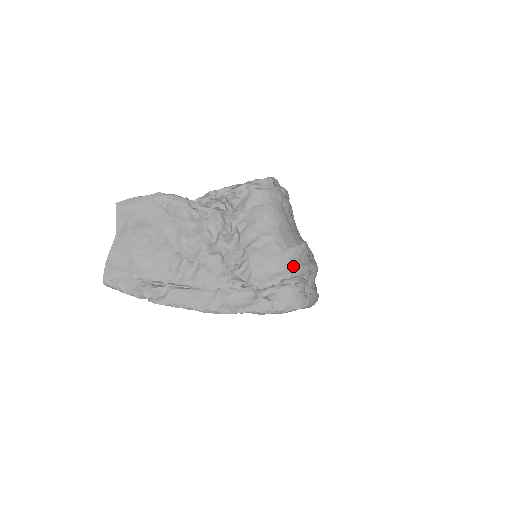
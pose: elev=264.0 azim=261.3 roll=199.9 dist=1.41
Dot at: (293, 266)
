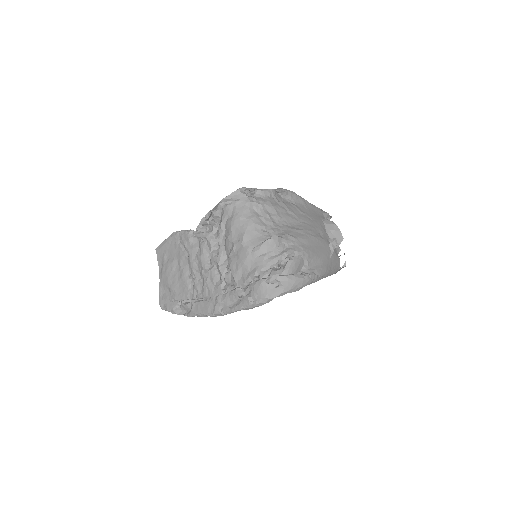
Dot at: (261, 262)
